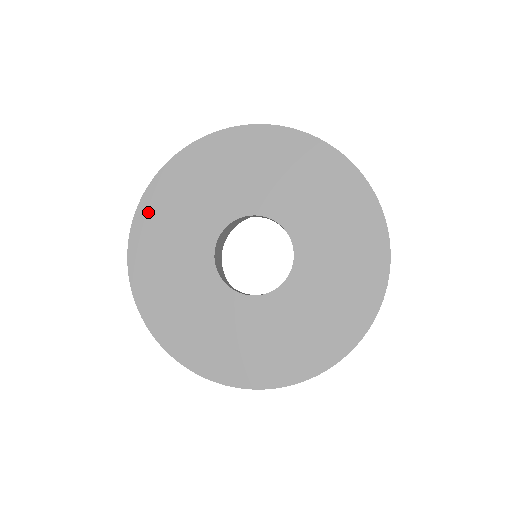
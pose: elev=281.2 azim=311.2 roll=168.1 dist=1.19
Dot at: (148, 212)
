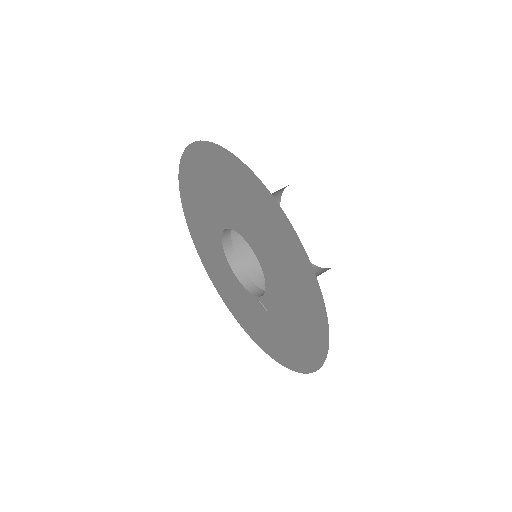
Dot at: (185, 176)
